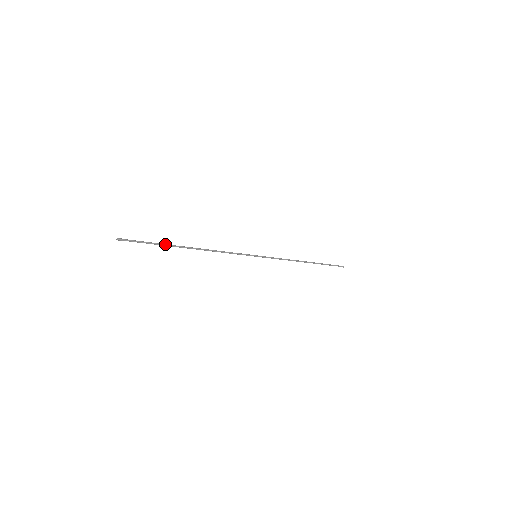
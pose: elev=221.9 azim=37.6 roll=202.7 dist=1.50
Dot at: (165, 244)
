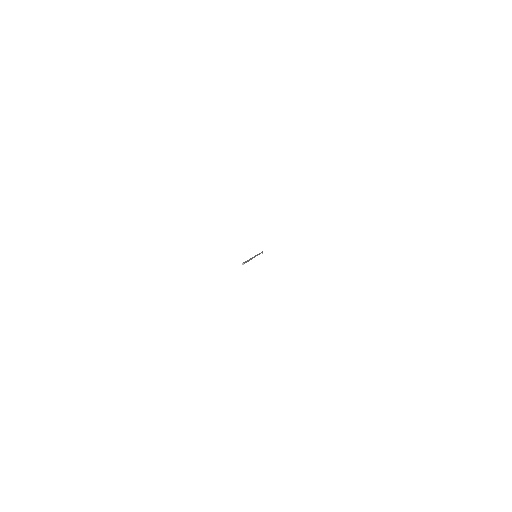
Dot at: occluded
